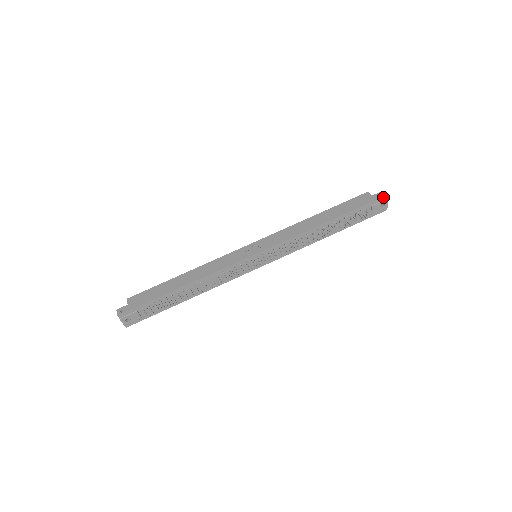
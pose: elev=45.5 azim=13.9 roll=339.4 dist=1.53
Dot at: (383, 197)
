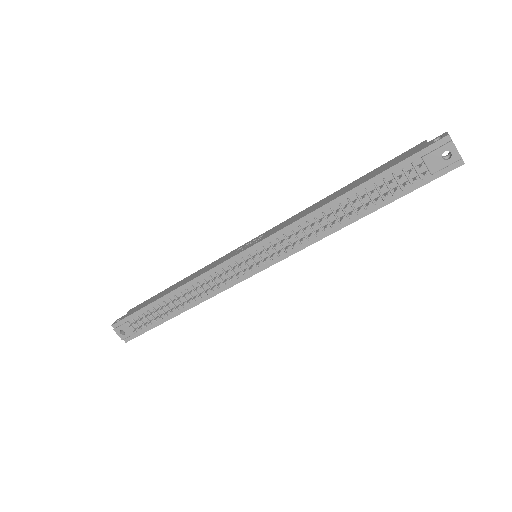
Dot at: (442, 139)
